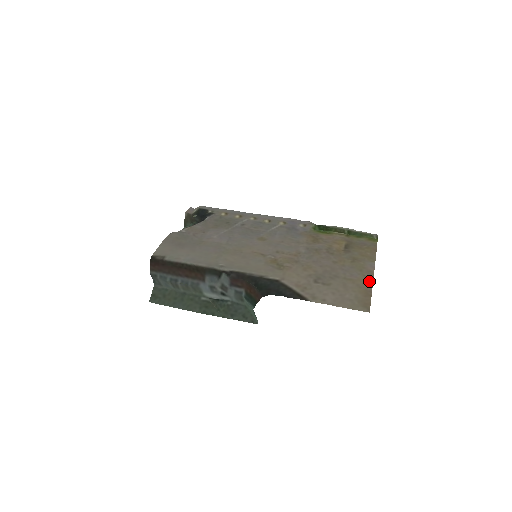
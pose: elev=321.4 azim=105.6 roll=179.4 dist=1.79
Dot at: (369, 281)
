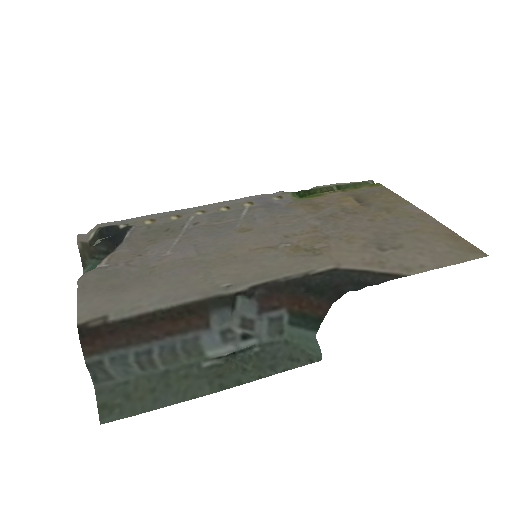
Dot at: (436, 224)
